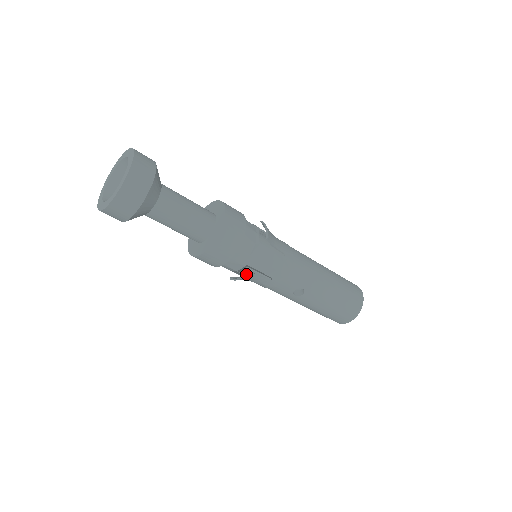
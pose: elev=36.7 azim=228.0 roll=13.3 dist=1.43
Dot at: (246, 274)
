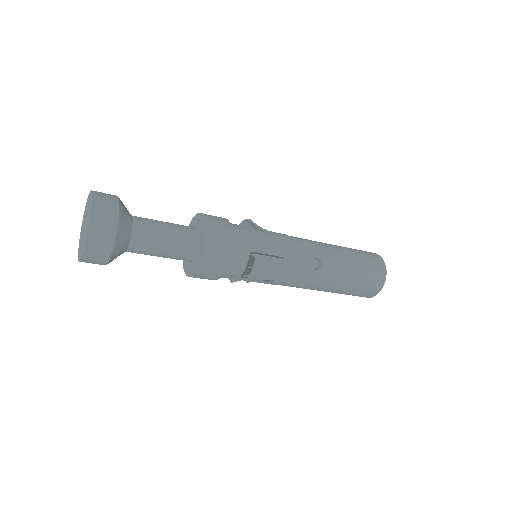
Dot at: (255, 258)
